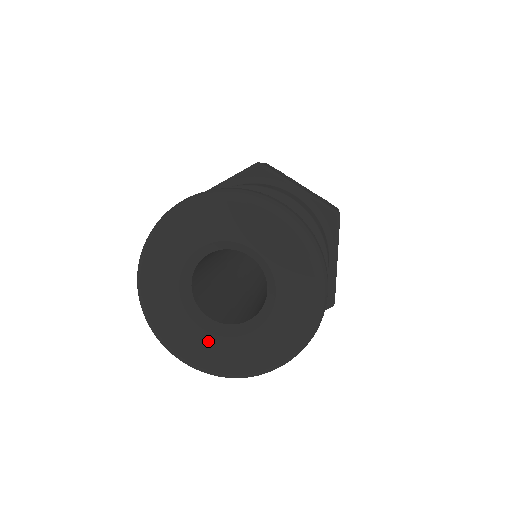
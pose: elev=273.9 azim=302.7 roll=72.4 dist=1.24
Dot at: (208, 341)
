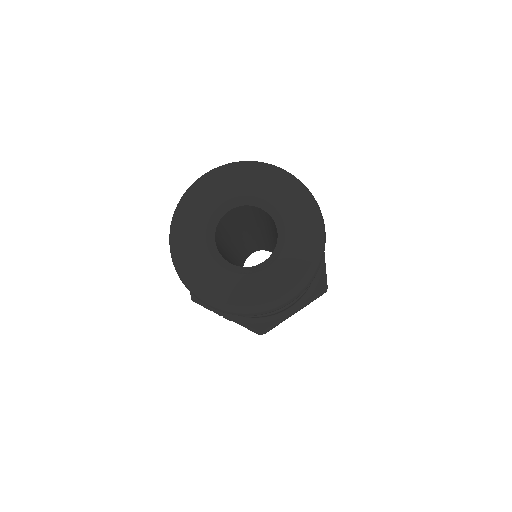
Dot at: (233, 280)
